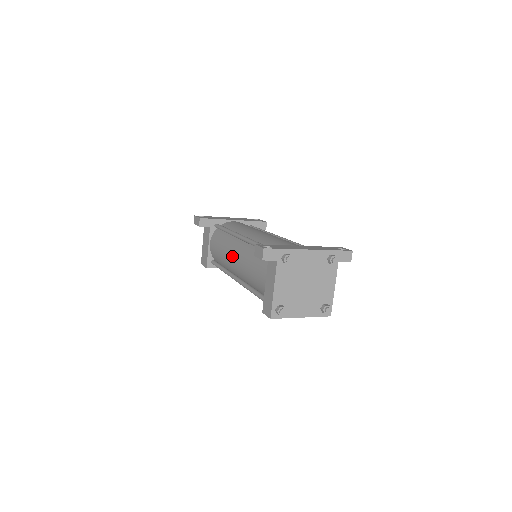
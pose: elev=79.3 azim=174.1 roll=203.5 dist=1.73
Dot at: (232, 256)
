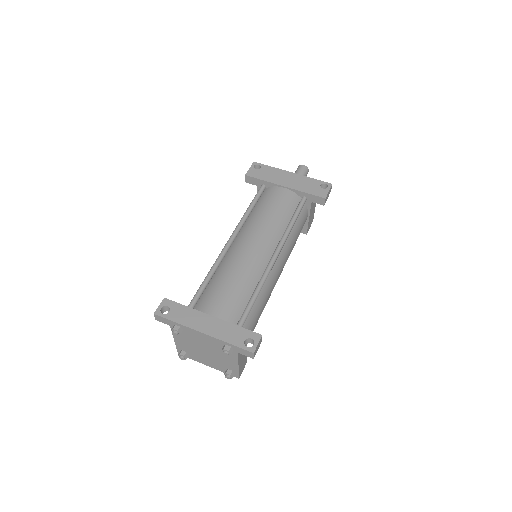
Dot at: occluded
